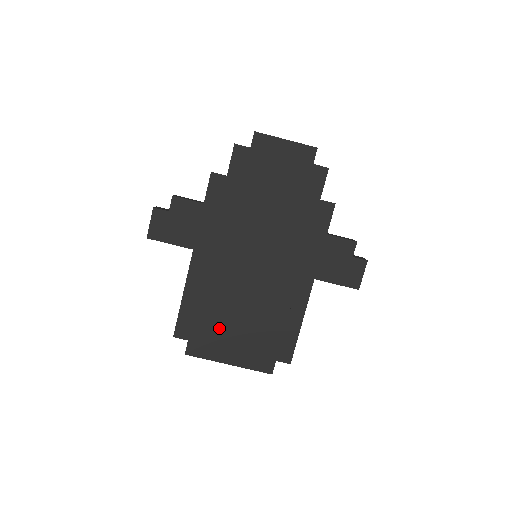
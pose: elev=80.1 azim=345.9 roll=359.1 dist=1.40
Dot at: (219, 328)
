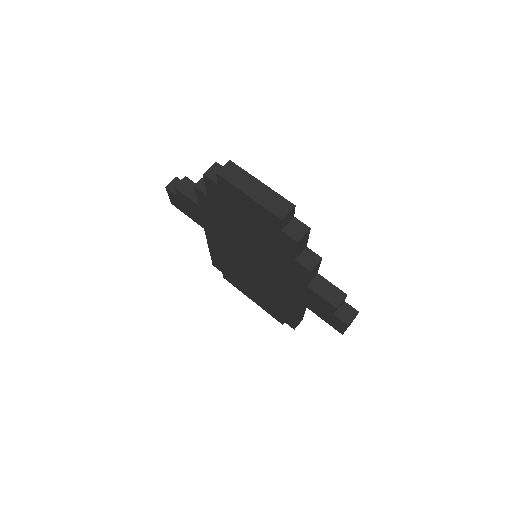
Dot at: (239, 280)
